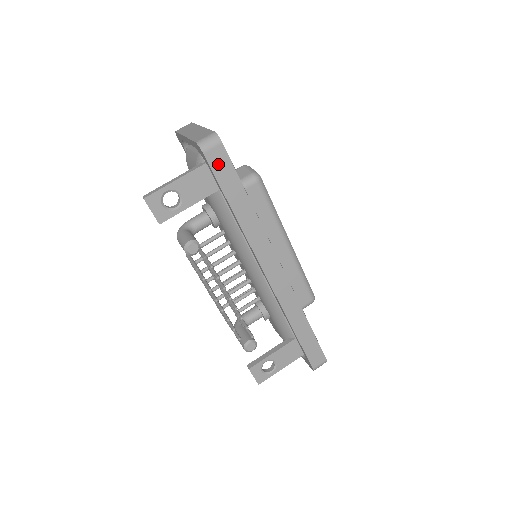
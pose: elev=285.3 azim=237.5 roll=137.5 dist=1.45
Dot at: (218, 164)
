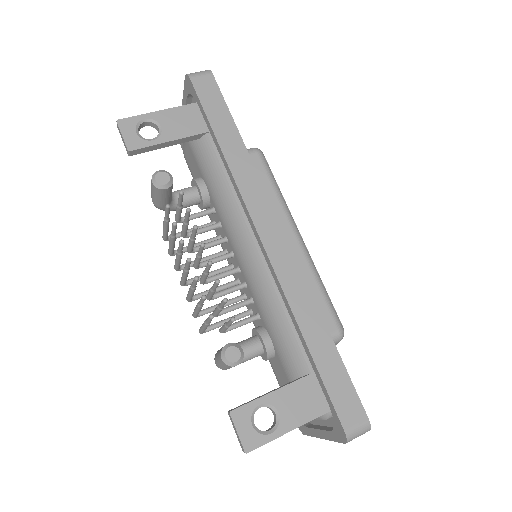
Dot at: (206, 92)
